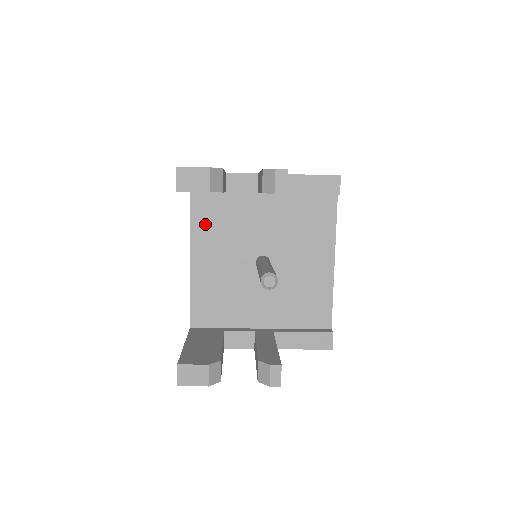
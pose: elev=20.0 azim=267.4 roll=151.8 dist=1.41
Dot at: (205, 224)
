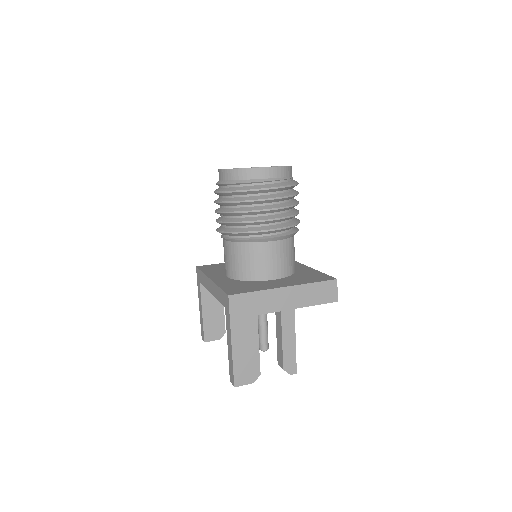
Dot at: occluded
